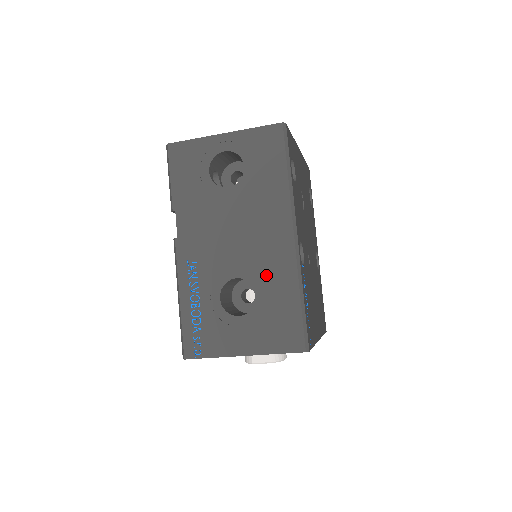
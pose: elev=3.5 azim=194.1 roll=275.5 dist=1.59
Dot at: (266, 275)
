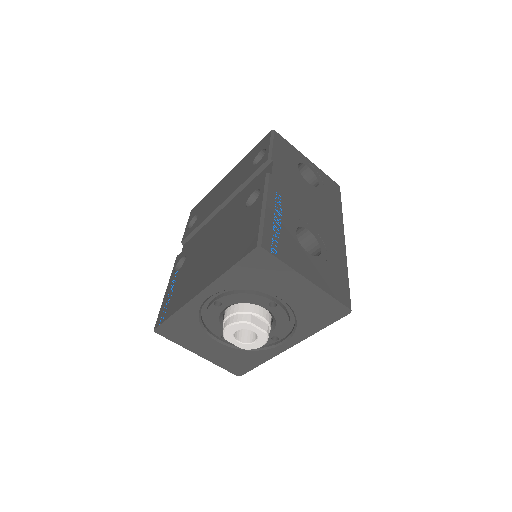
Dot at: (328, 245)
